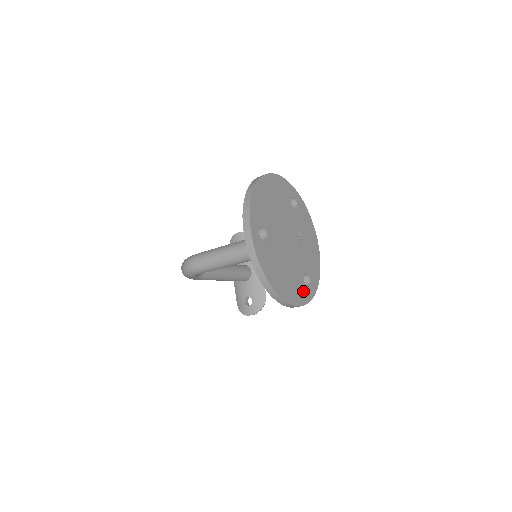
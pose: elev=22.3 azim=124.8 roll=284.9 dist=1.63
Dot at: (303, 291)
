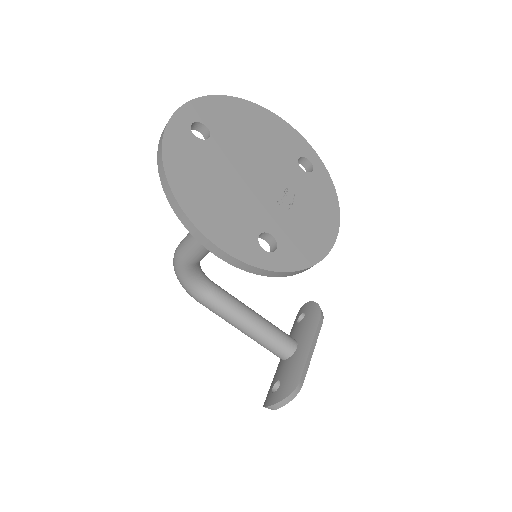
Dot at: (245, 243)
